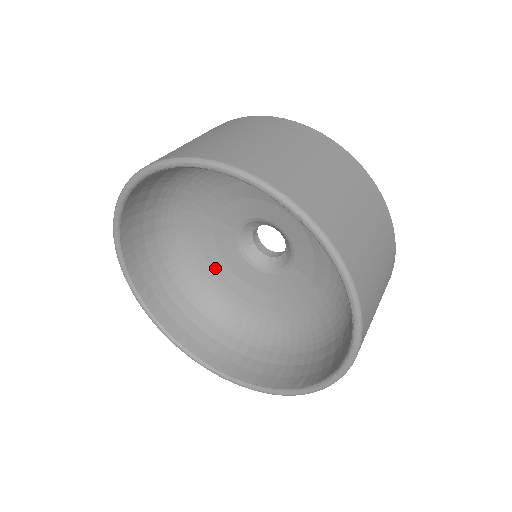
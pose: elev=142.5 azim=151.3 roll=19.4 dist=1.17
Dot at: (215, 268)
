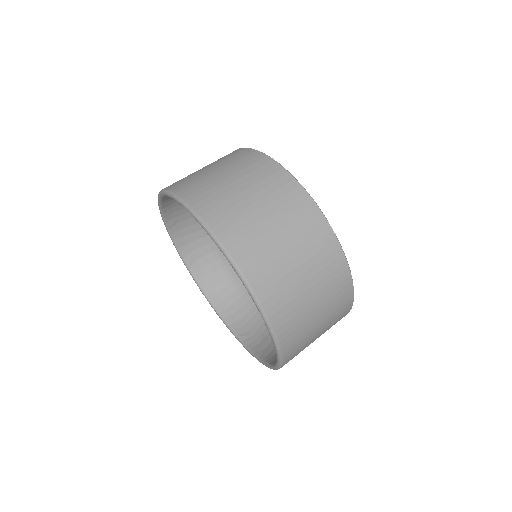
Dot at: occluded
